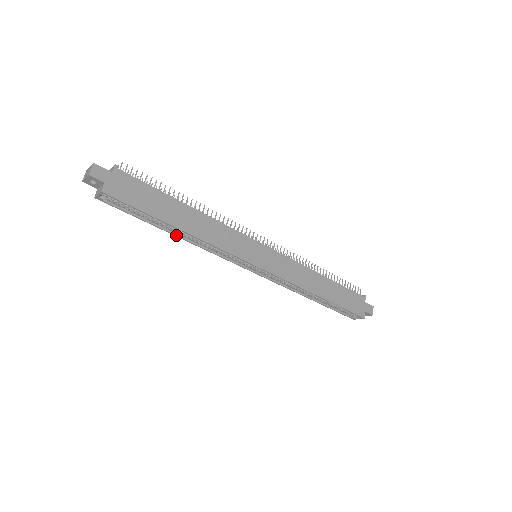
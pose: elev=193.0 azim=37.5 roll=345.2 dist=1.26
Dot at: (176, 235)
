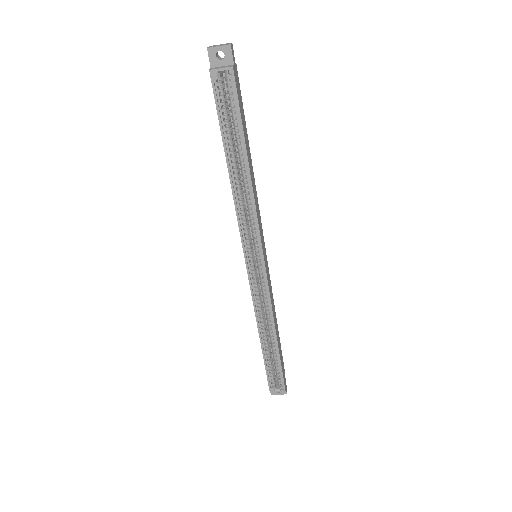
Dot at: (231, 174)
